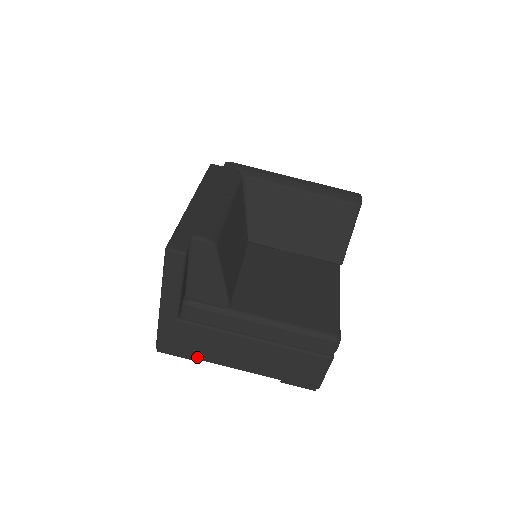
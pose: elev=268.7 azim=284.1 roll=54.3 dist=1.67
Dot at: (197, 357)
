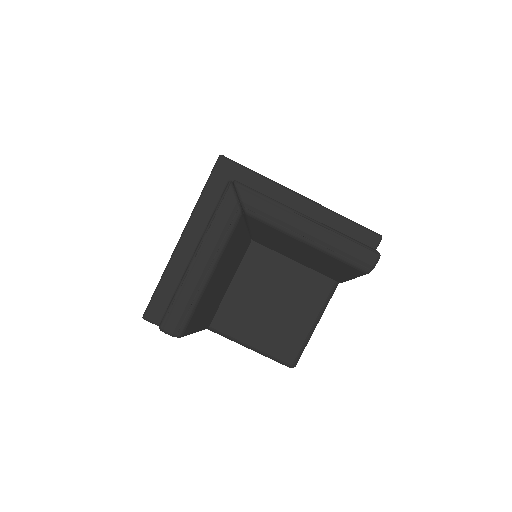
Dot at: occluded
